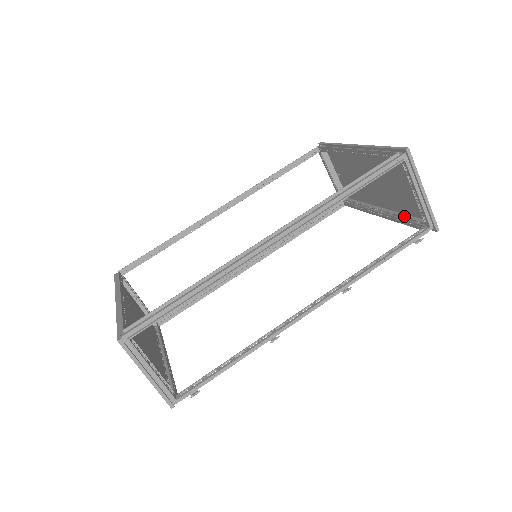
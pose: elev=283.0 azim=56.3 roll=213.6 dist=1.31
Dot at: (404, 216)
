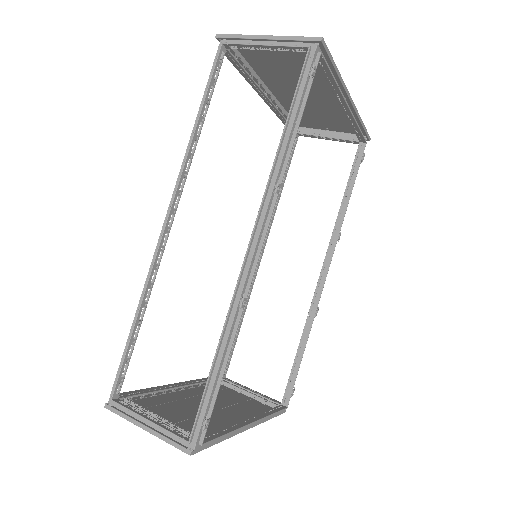
Dot at: occluded
